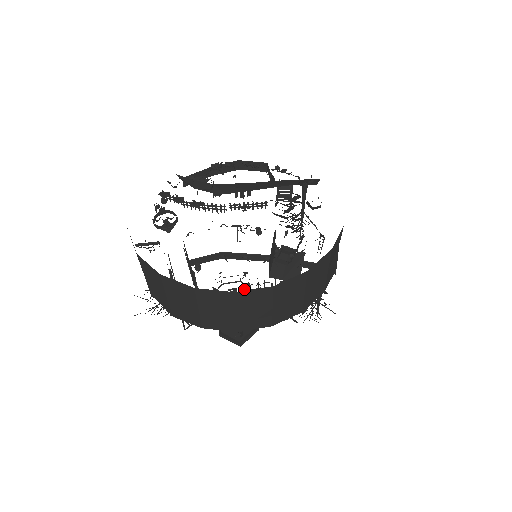
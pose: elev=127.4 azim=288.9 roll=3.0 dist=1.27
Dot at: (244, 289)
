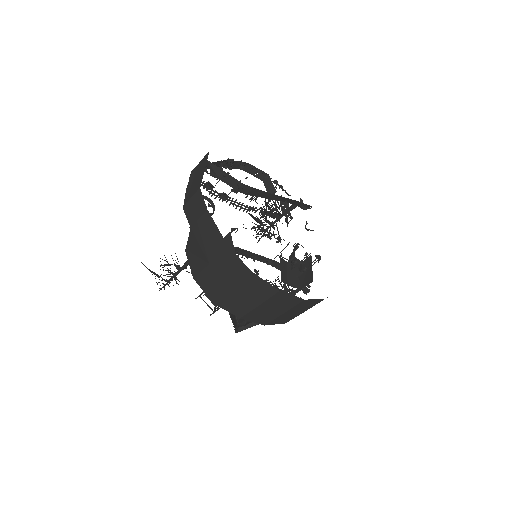
Dot at: occluded
